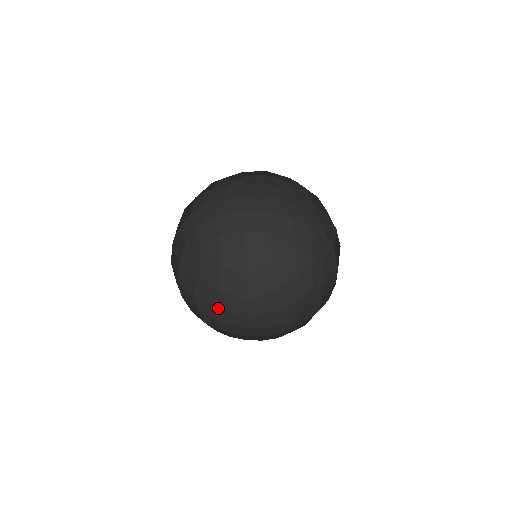
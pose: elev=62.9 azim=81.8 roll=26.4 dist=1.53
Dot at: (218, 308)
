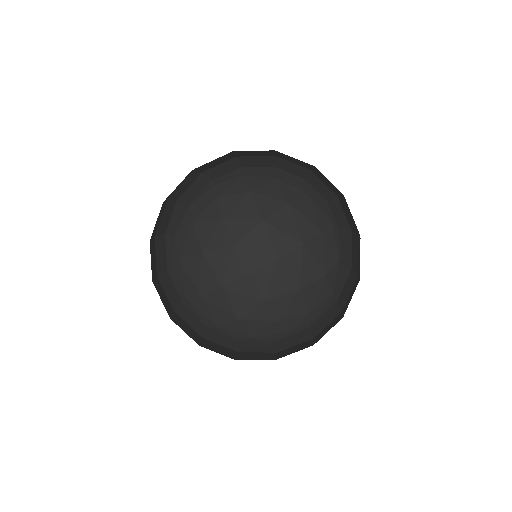
Dot at: (209, 294)
